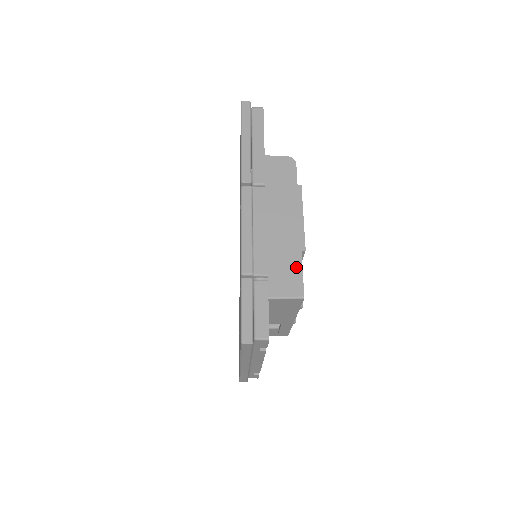
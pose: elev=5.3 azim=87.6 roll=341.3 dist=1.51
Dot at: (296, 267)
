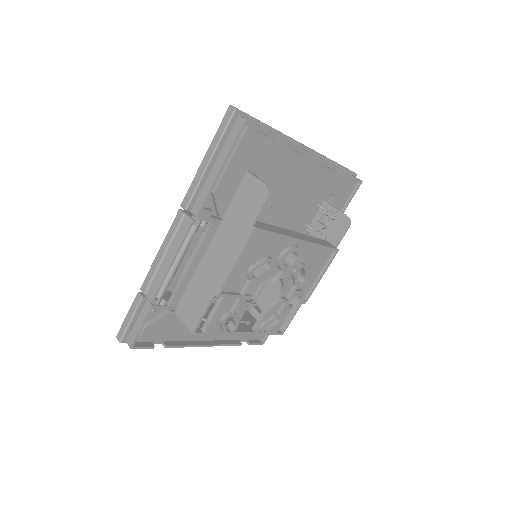
Dot at: (202, 305)
